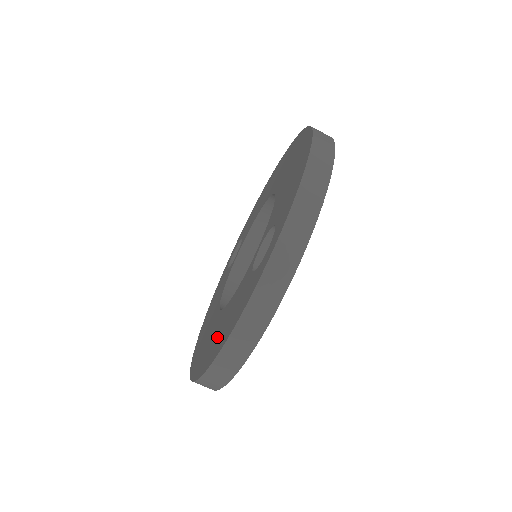
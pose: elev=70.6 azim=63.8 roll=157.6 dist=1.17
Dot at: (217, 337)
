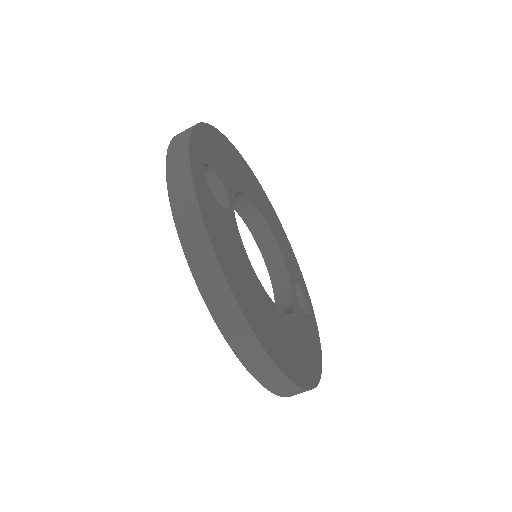
Dot at: occluded
